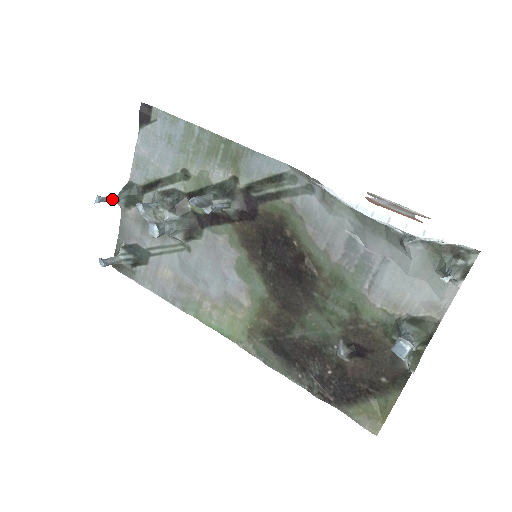
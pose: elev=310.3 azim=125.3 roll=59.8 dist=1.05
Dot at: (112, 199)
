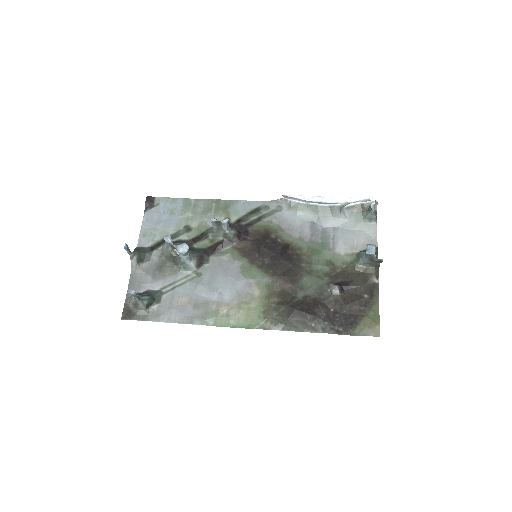
Dot at: (130, 253)
